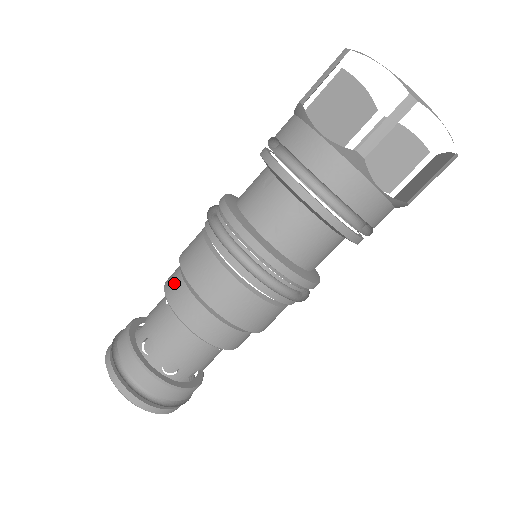
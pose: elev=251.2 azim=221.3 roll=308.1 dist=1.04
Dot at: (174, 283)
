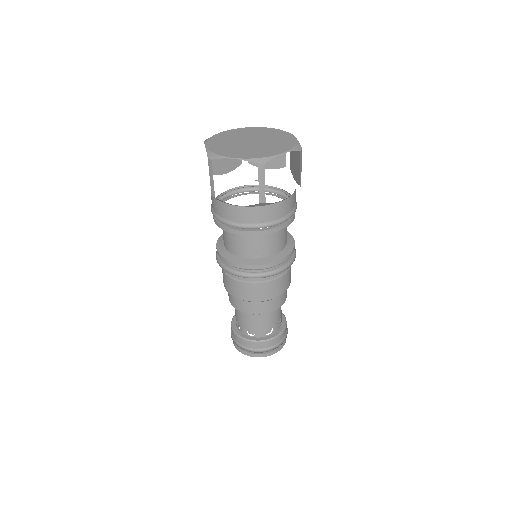
Dot at: (235, 302)
